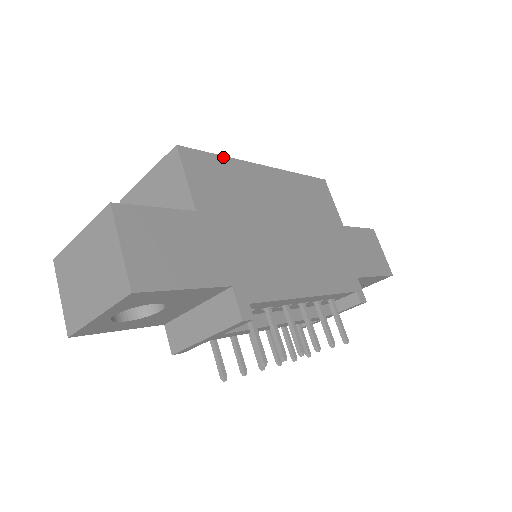
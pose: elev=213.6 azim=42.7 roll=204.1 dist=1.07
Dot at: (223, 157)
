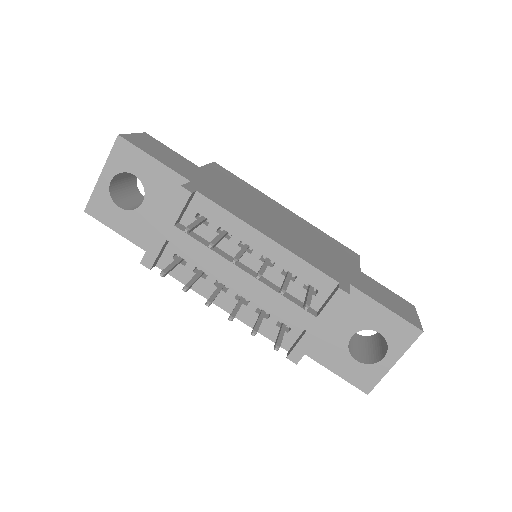
Dot at: (249, 184)
